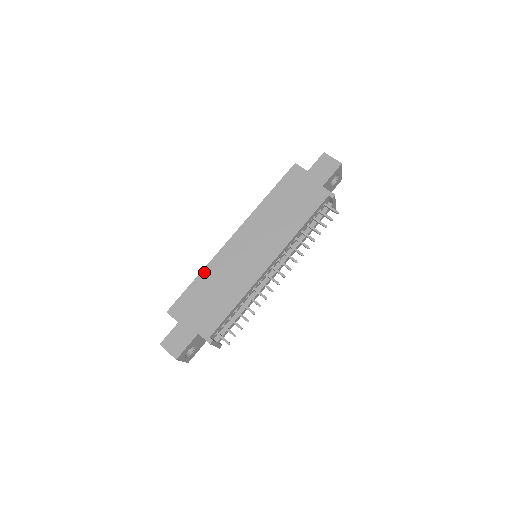
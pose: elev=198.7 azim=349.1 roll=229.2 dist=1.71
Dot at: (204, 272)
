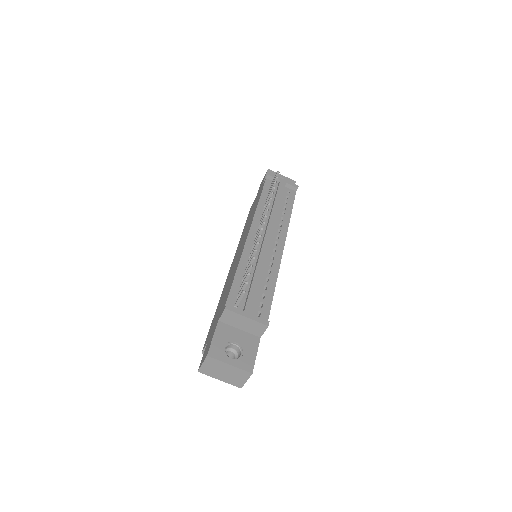
Dot at: occluded
